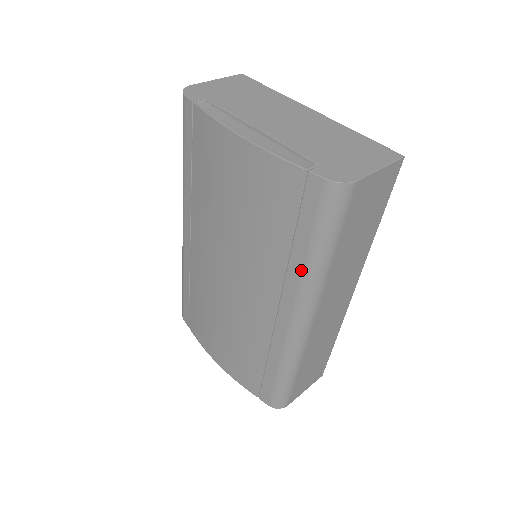
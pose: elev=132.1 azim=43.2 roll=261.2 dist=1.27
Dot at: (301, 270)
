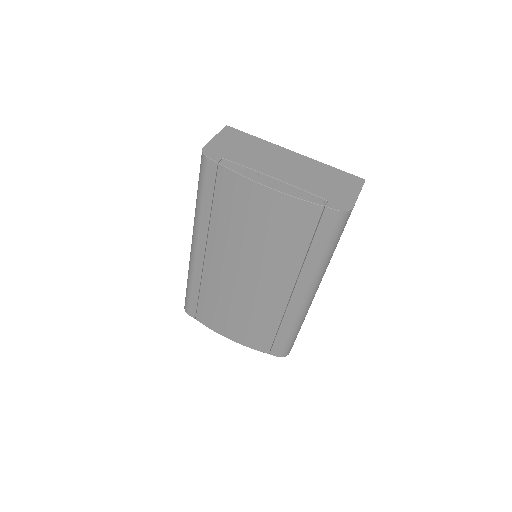
Dot at: (314, 265)
